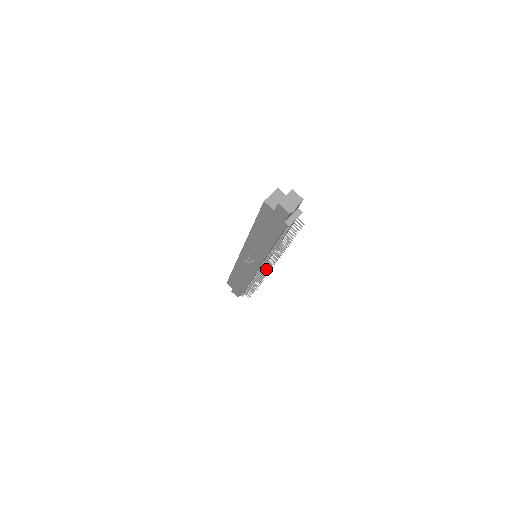
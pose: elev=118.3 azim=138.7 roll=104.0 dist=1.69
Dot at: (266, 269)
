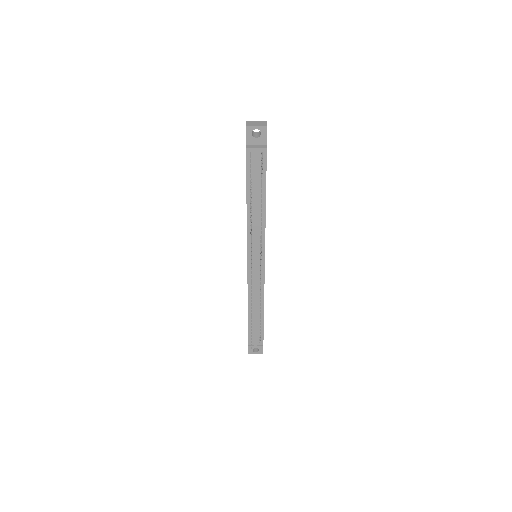
Dot at: occluded
